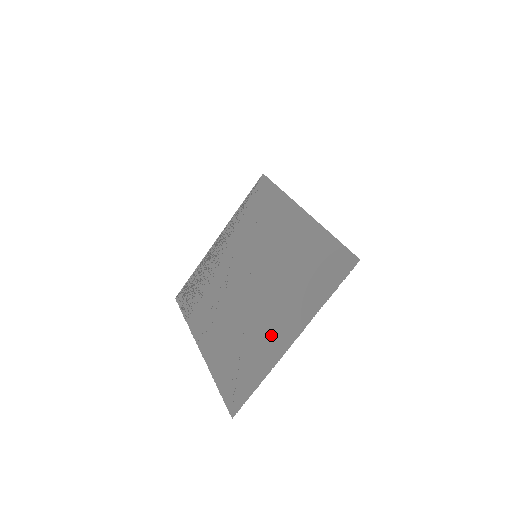
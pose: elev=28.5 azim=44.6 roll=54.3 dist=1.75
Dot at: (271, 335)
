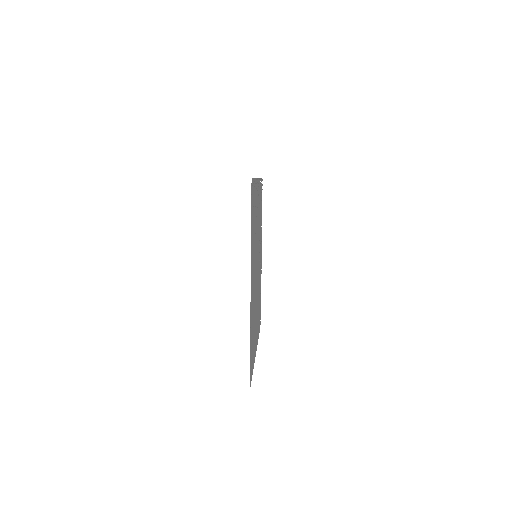
Dot at: (257, 326)
